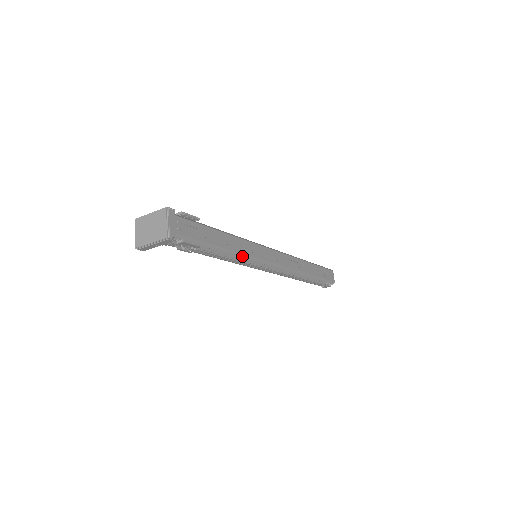
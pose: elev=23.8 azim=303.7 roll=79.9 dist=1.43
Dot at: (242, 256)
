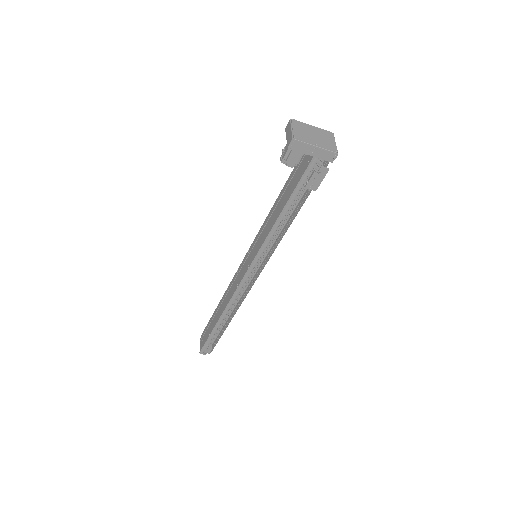
Dot at: (281, 239)
